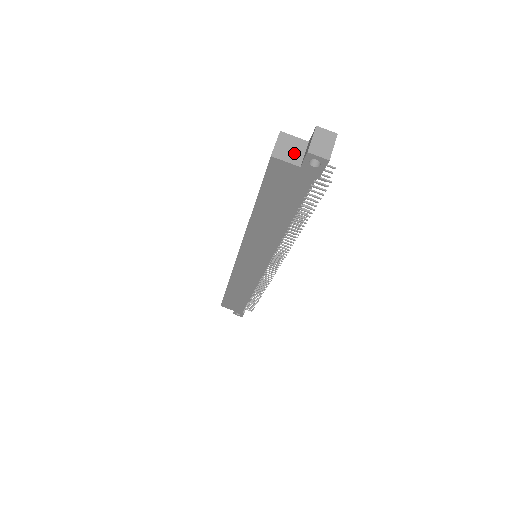
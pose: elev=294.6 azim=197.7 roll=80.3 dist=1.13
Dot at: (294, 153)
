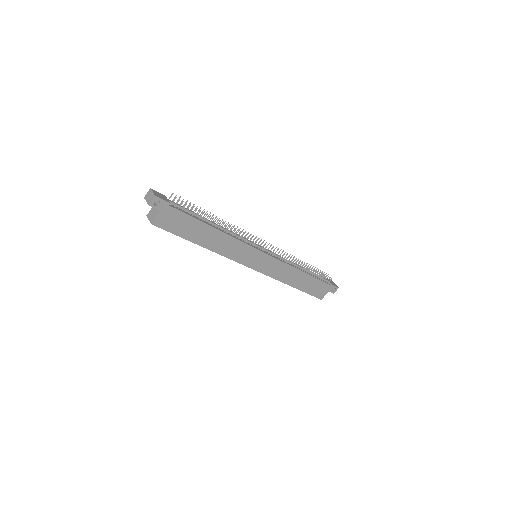
Dot at: (155, 212)
